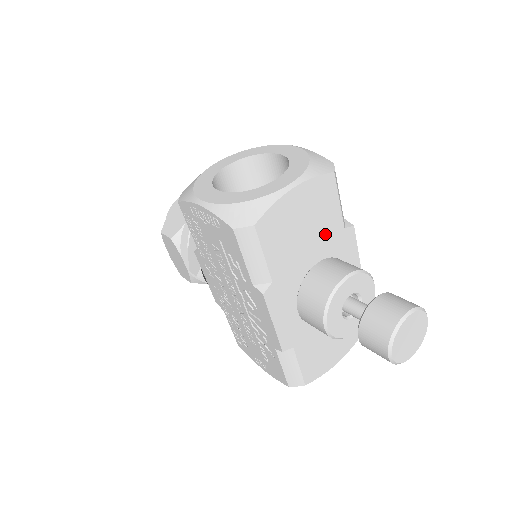
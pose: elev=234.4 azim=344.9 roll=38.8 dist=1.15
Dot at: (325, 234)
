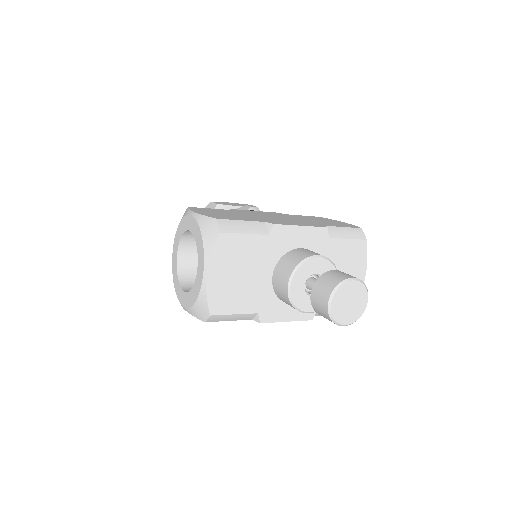
Dot at: (259, 256)
